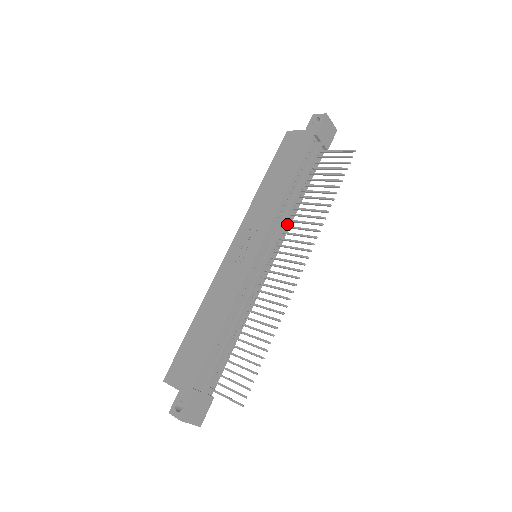
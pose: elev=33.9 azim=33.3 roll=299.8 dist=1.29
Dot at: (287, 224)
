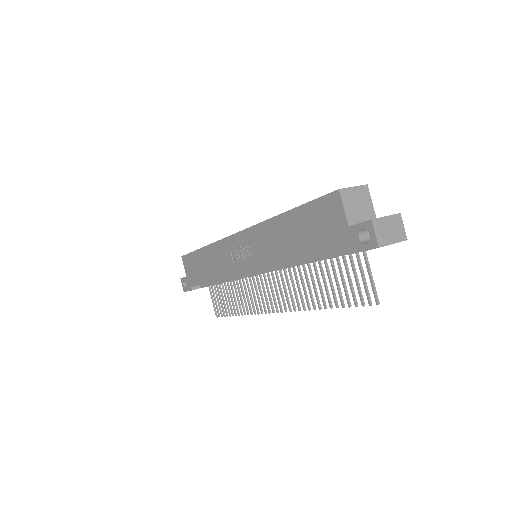
Dot at: occluded
